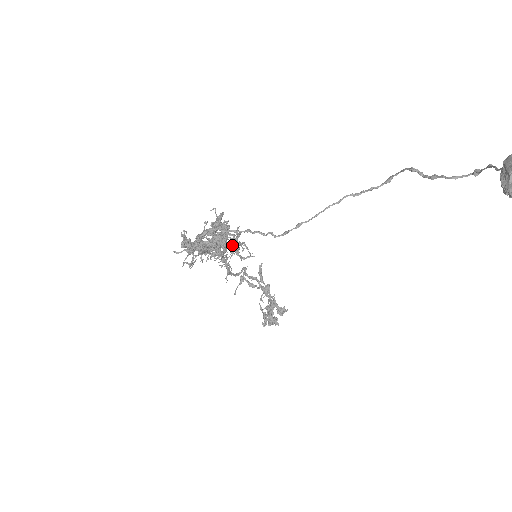
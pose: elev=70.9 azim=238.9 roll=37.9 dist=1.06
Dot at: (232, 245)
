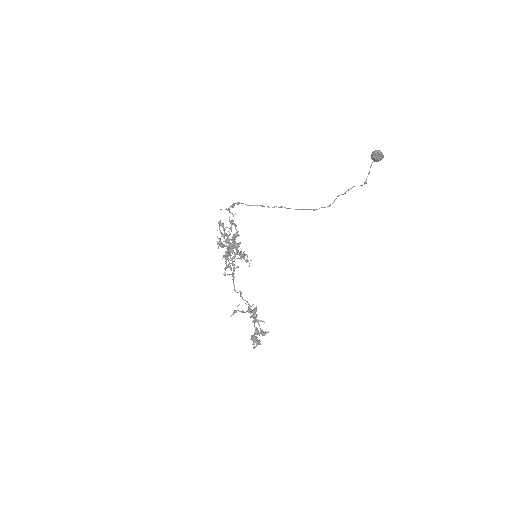
Dot at: (241, 252)
